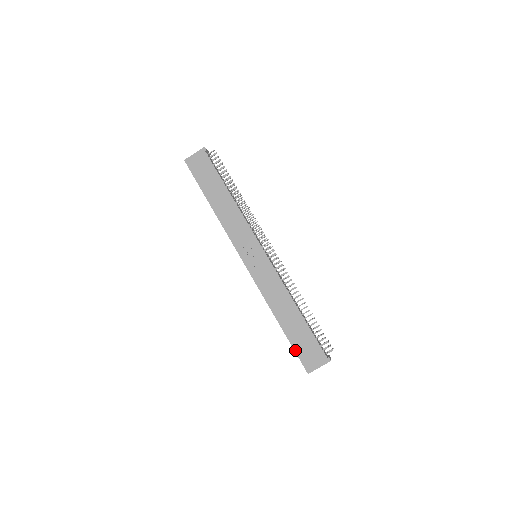
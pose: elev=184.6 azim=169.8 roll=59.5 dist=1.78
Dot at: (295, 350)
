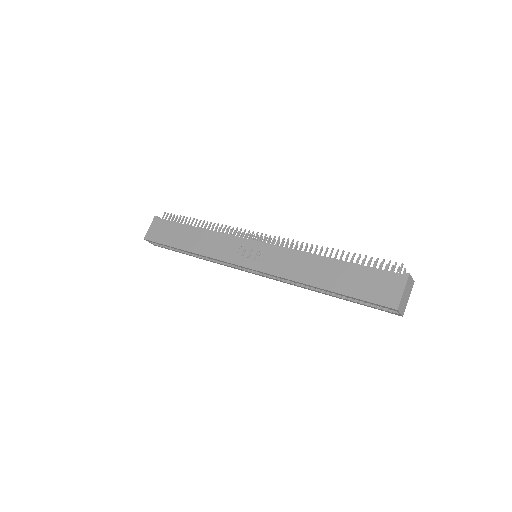
Dot at: (361, 298)
